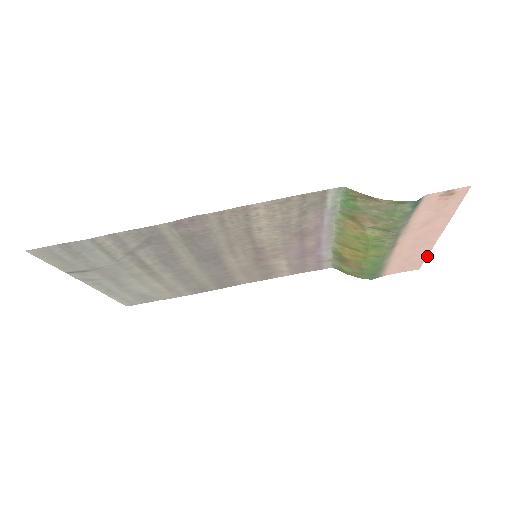
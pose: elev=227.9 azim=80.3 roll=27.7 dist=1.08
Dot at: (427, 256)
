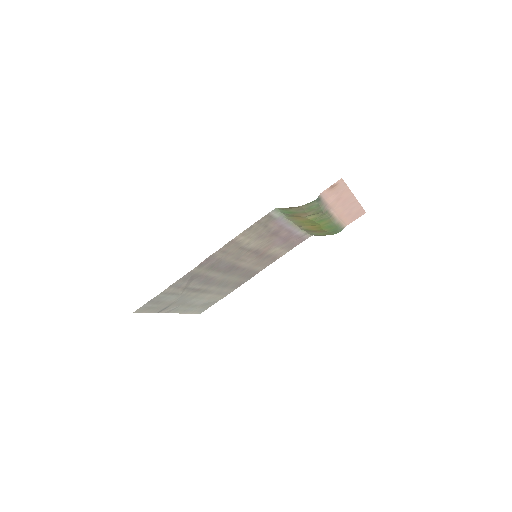
Dot at: occluded
